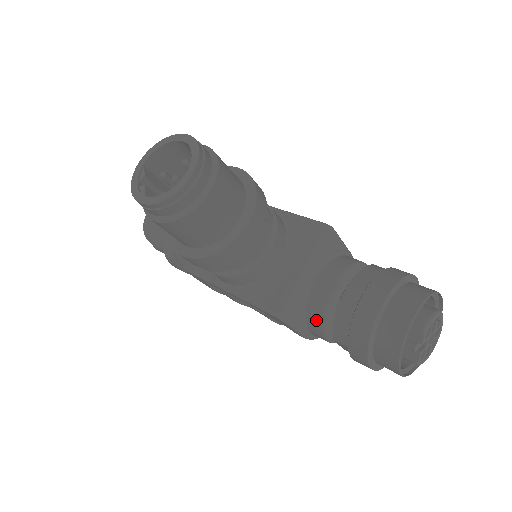
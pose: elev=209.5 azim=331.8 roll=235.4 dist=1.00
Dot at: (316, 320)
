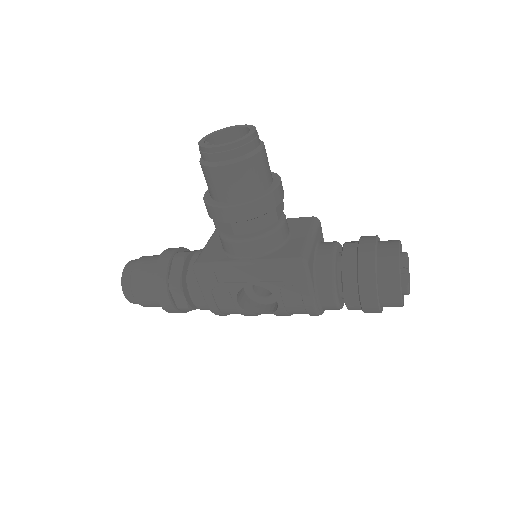
Dot at: (326, 273)
